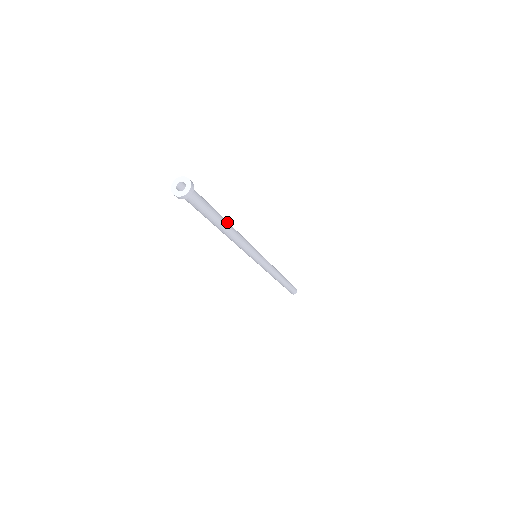
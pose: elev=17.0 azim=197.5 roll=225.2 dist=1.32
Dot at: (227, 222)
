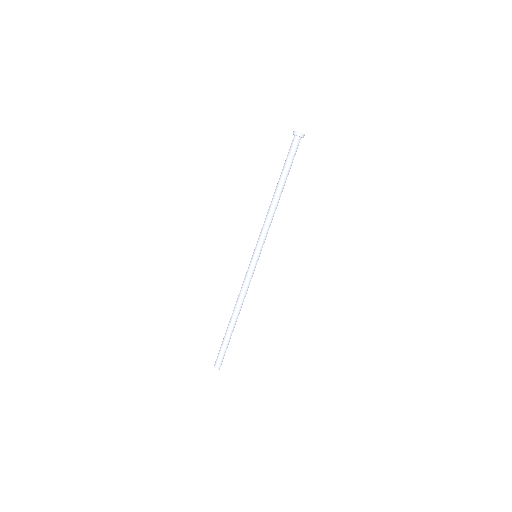
Dot at: occluded
